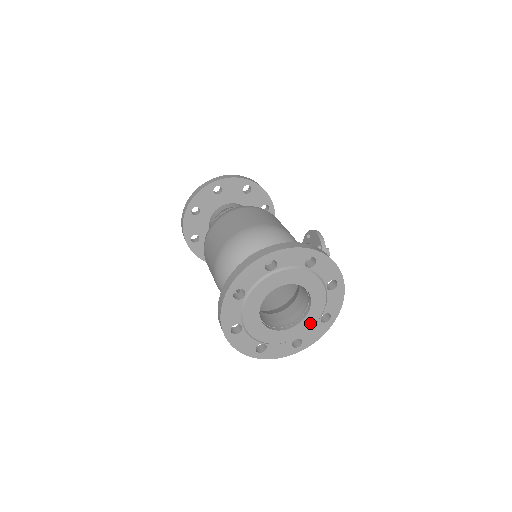
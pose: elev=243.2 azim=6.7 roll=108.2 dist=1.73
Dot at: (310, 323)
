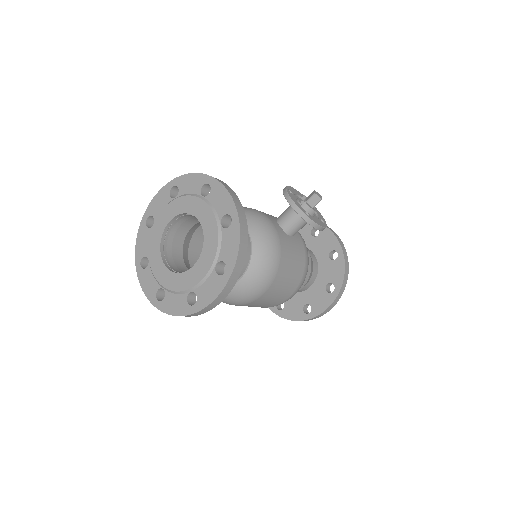
Dot at: (213, 238)
